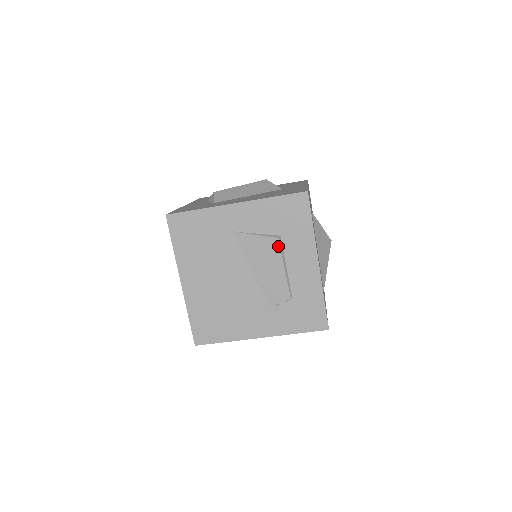
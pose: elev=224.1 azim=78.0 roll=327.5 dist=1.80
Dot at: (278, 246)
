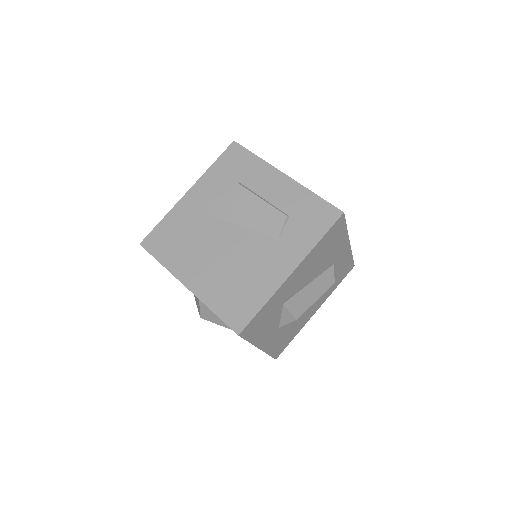
Dot at: (242, 188)
